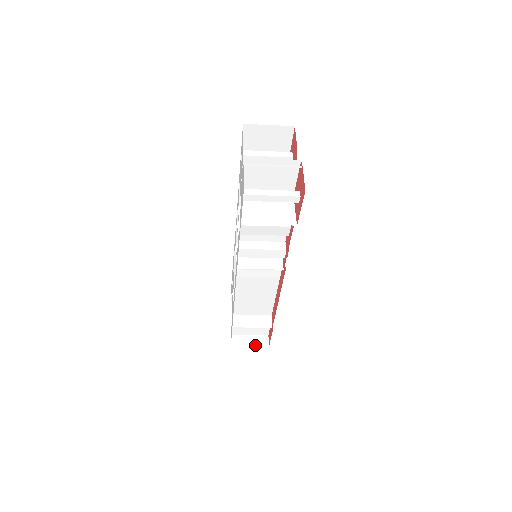
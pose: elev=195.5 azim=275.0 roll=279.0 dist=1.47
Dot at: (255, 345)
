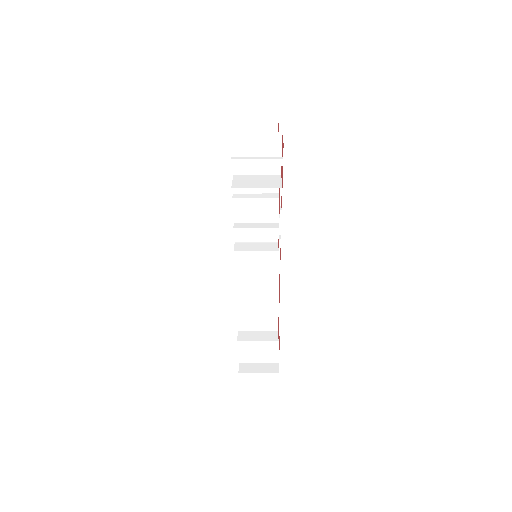
Dot at: (264, 371)
